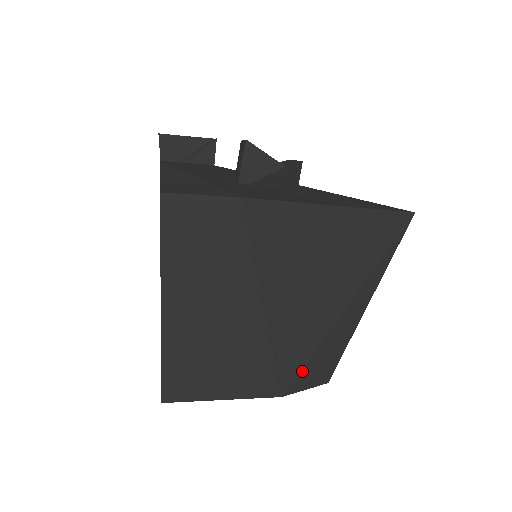
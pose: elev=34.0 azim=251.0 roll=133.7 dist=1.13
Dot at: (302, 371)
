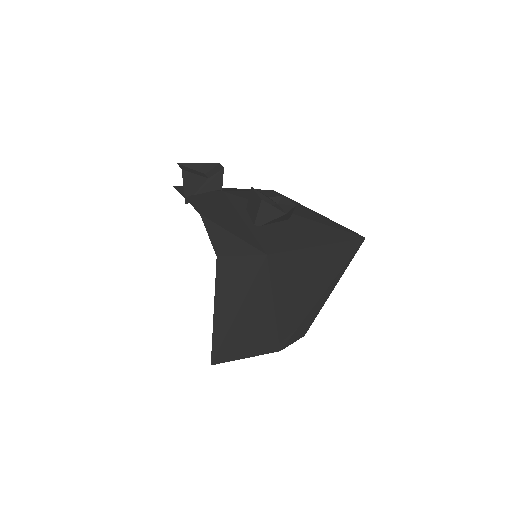
Dot at: (292, 336)
